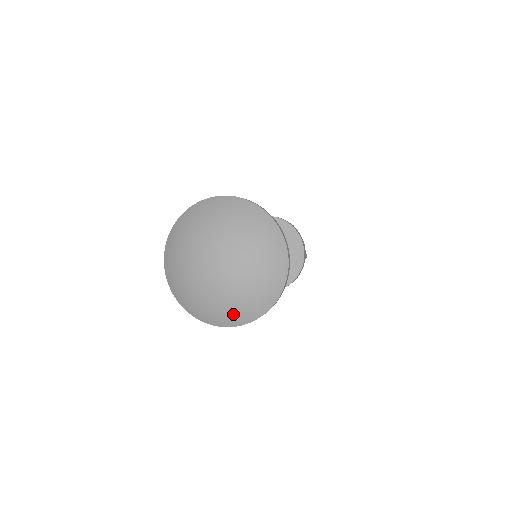
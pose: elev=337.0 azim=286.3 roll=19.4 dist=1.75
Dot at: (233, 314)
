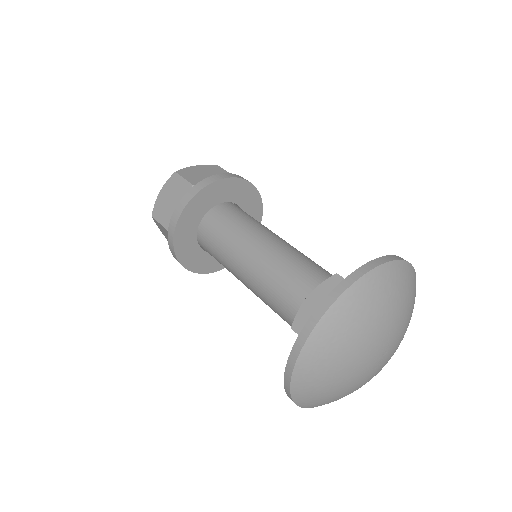
Dot at: occluded
